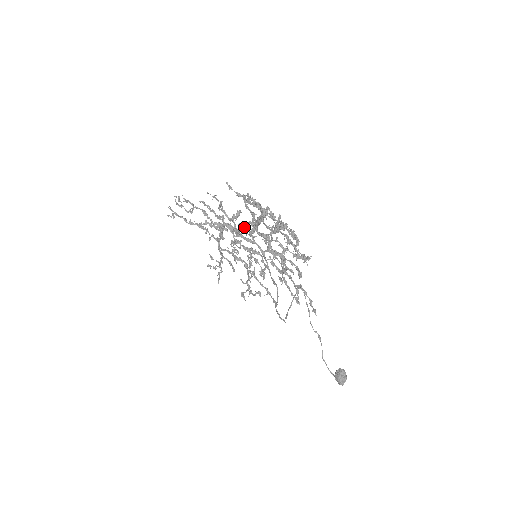
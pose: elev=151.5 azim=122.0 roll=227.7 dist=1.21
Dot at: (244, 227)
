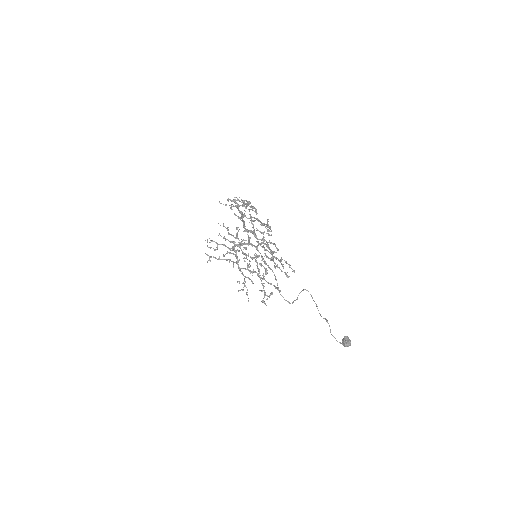
Dot at: (245, 240)
